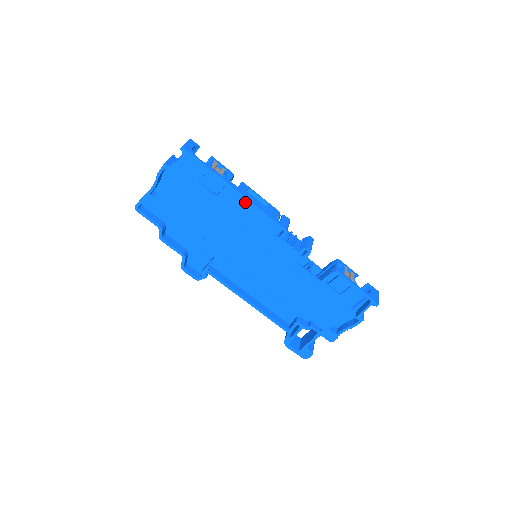
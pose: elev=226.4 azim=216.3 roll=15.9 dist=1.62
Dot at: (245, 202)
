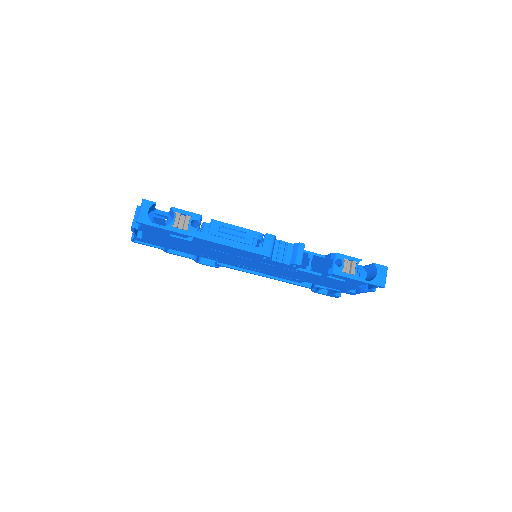
Dot at: (220, 245)
